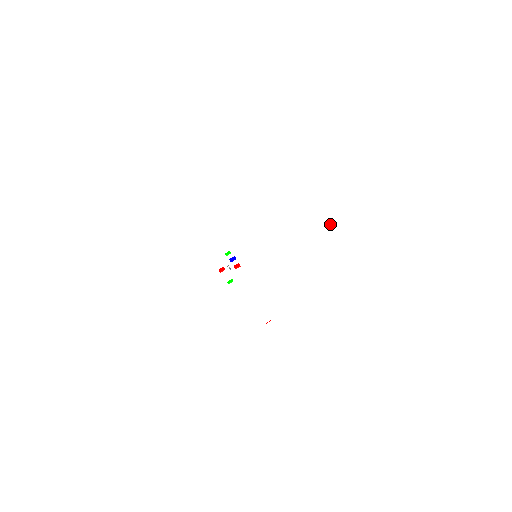
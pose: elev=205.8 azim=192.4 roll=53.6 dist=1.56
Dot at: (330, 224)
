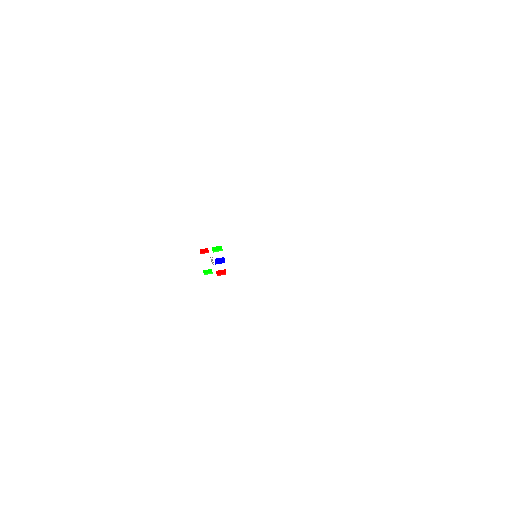
Dot at: (372, 256)
